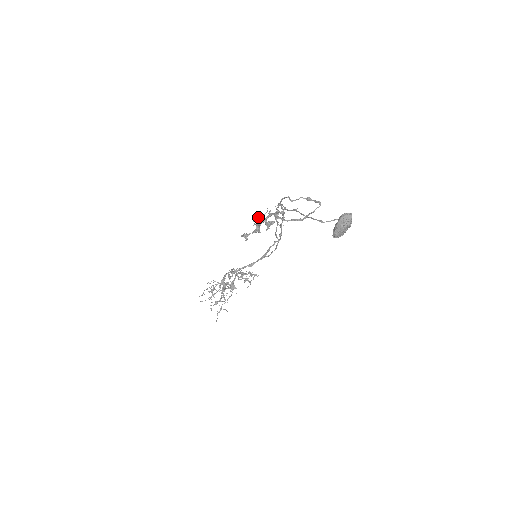
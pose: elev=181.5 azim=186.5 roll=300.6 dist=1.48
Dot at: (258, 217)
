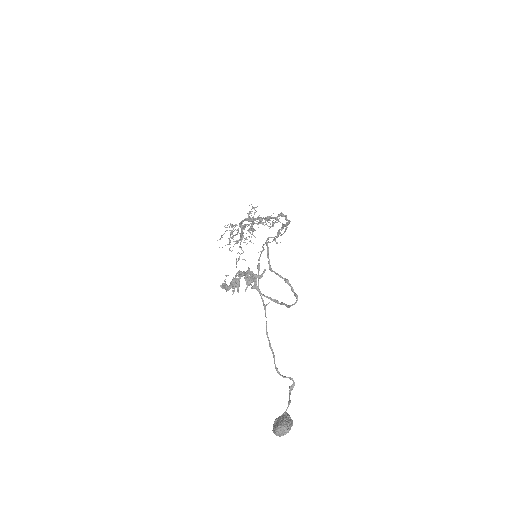
Dot at: (231, 285)
